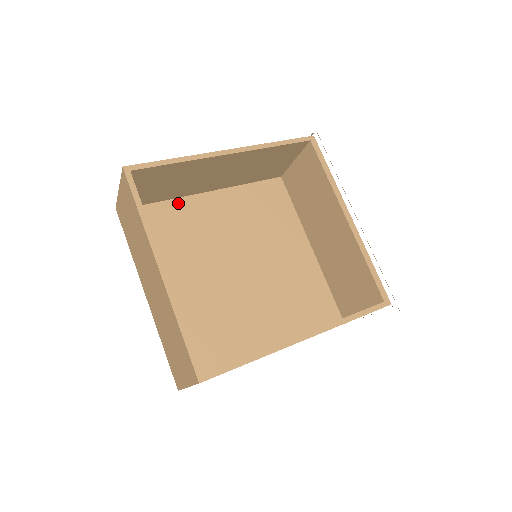
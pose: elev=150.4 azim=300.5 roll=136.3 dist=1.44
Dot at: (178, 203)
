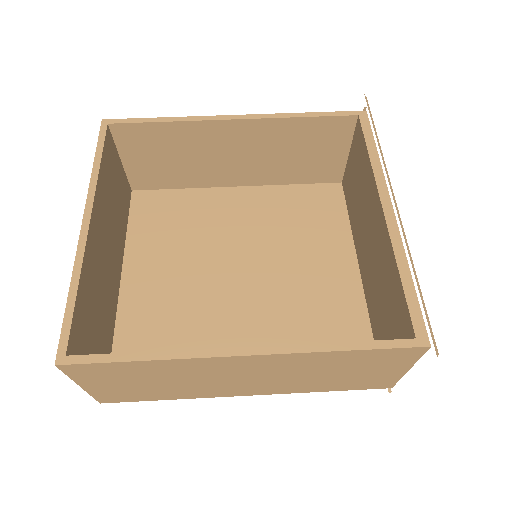
Dot at: (196, 193)
